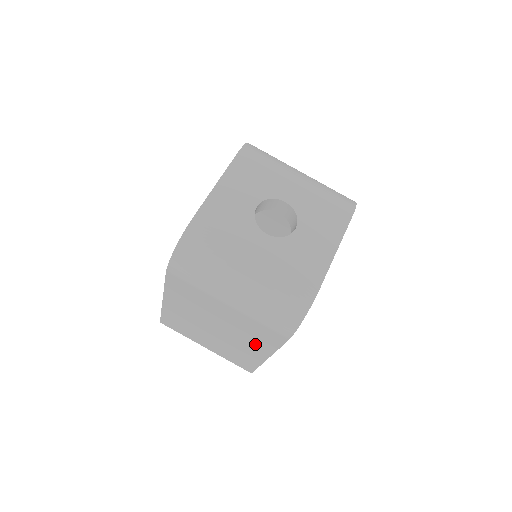
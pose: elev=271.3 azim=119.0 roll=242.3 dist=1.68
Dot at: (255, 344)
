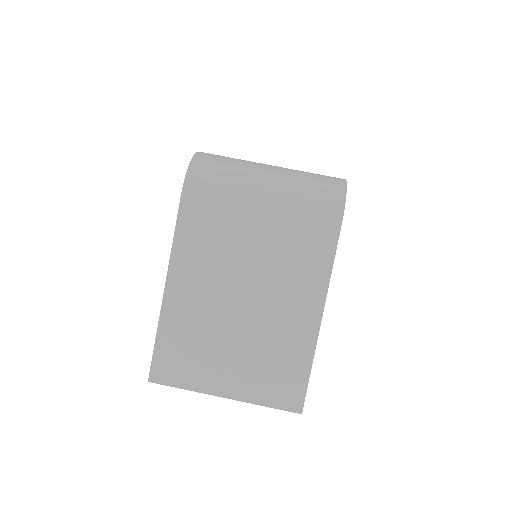
Dot at: (301, 288)
